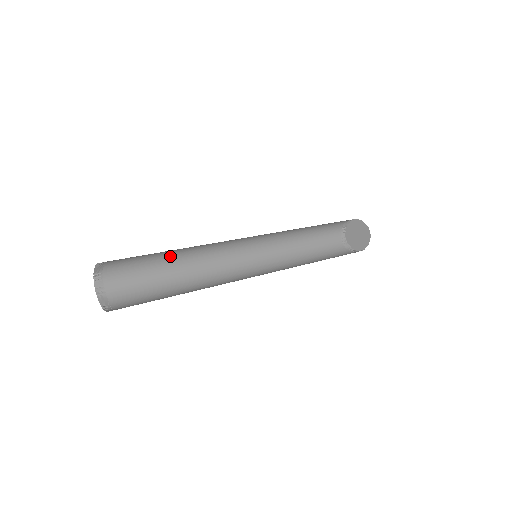
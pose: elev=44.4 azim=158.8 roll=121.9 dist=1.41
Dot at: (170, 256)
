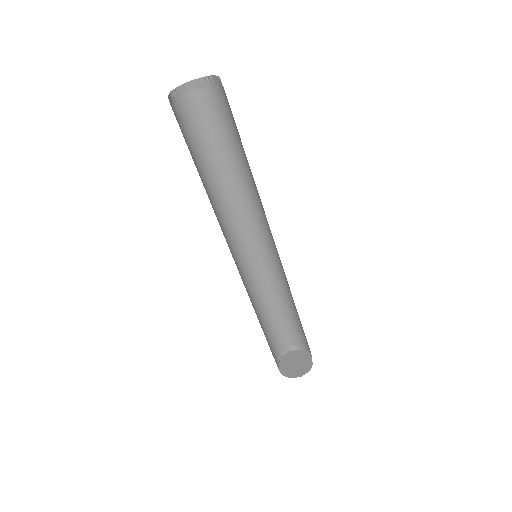
Dot at: (225, 163)
